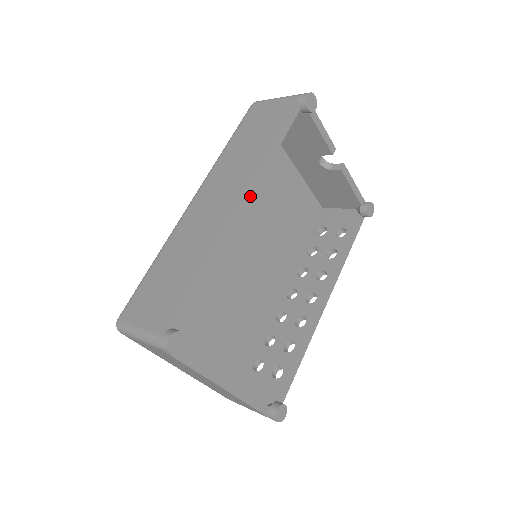
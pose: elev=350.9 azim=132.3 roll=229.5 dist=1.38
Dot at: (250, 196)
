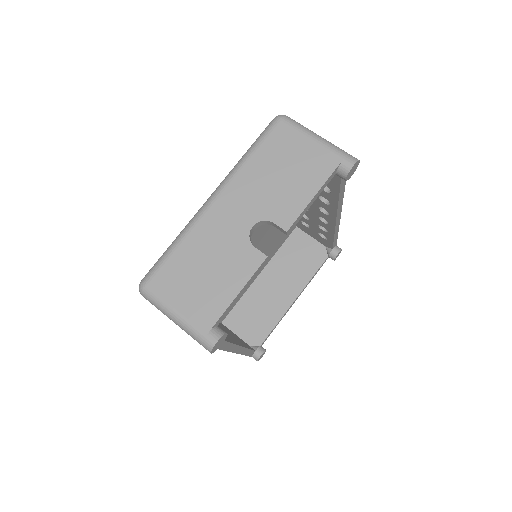
Dot at: (236, 346)
